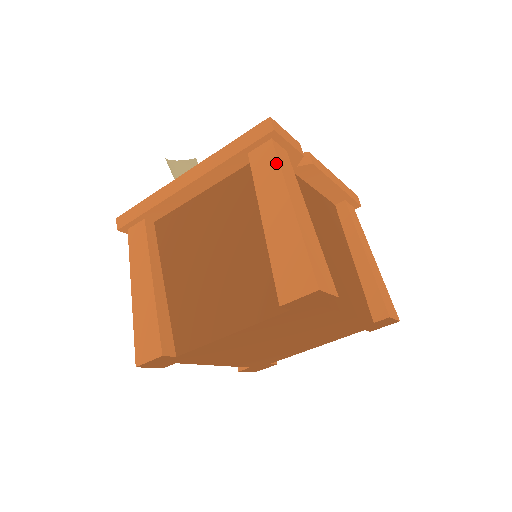
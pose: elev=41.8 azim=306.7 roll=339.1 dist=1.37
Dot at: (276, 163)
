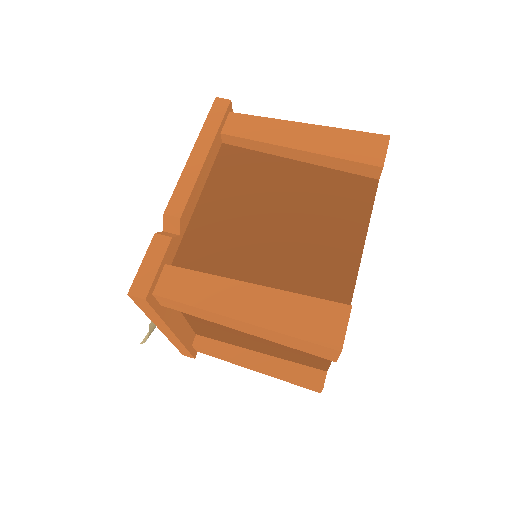
Dot at: (184, 305)
